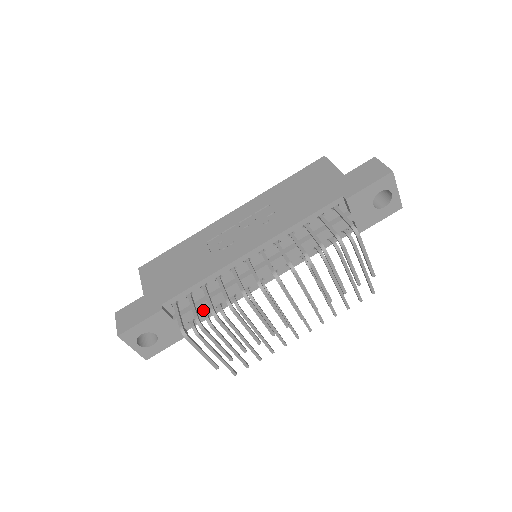
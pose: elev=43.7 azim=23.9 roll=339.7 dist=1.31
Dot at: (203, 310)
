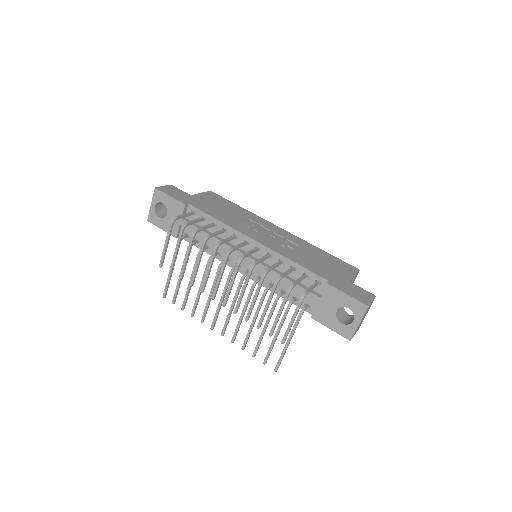
Dot at: (198, 237)
